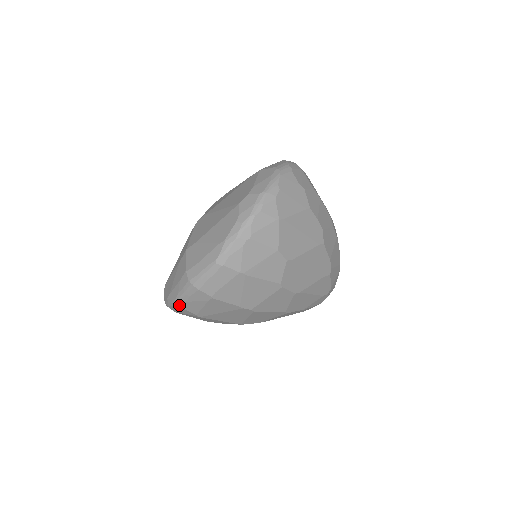
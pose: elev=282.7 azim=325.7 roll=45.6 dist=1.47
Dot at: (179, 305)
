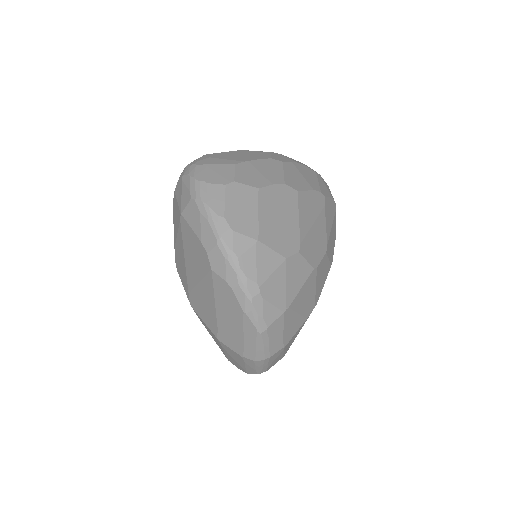
Dot at: occluded
